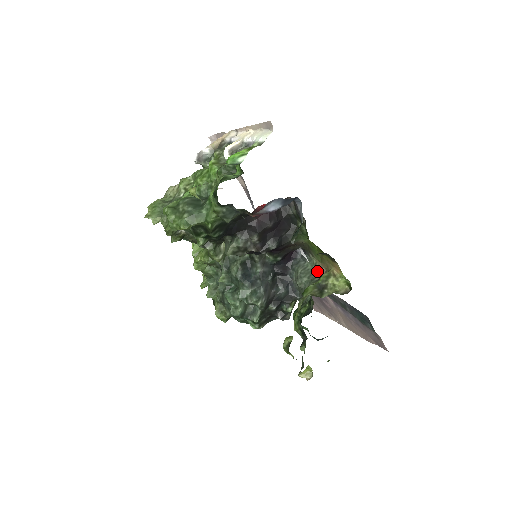
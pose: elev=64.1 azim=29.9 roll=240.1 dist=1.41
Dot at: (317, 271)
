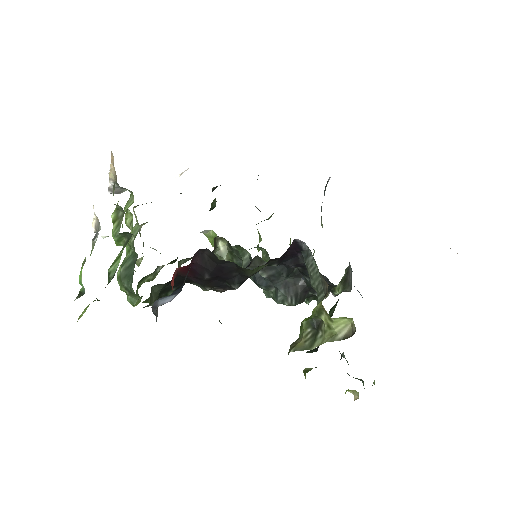
Dot at: (323, 281)
